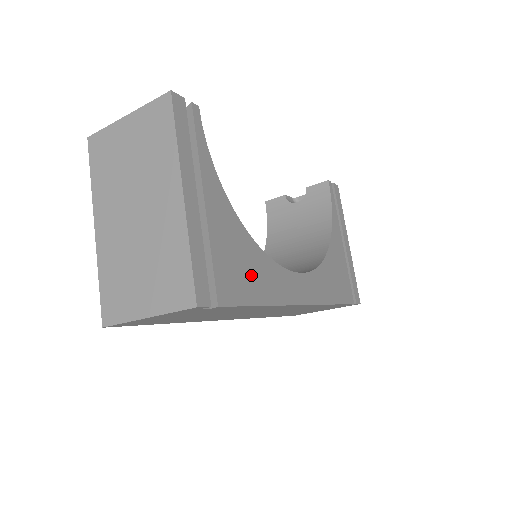
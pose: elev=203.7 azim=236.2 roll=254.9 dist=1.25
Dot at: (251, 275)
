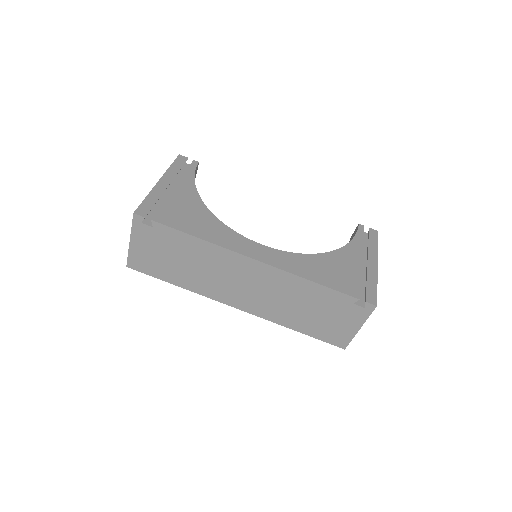
Dot at: (196, 223)
